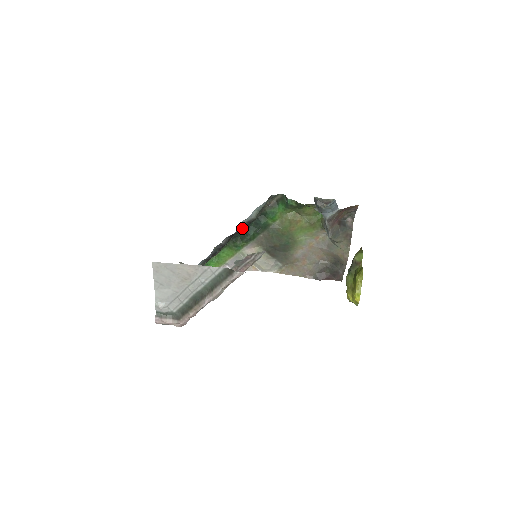
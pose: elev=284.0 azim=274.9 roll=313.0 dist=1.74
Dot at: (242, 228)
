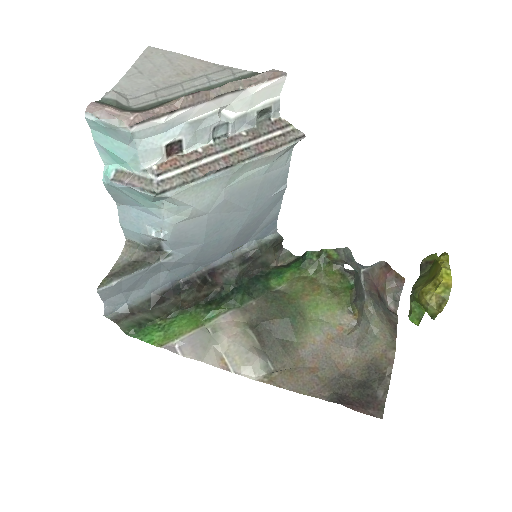
Dot at: (233, 264)
